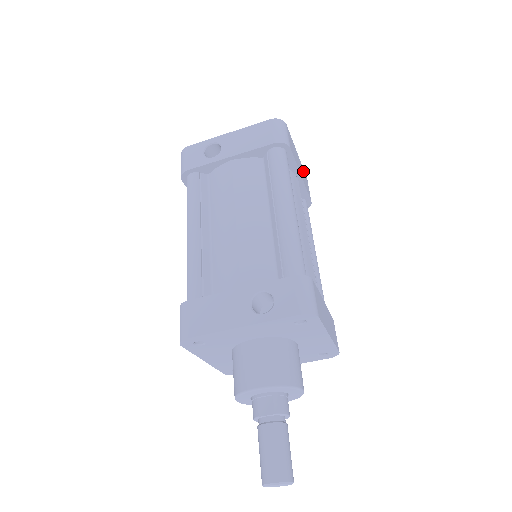
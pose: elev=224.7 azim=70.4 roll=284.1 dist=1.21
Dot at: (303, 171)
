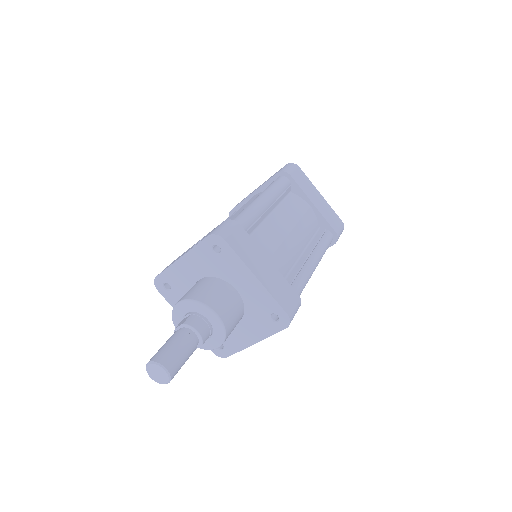
Dot at: (330, 210)
